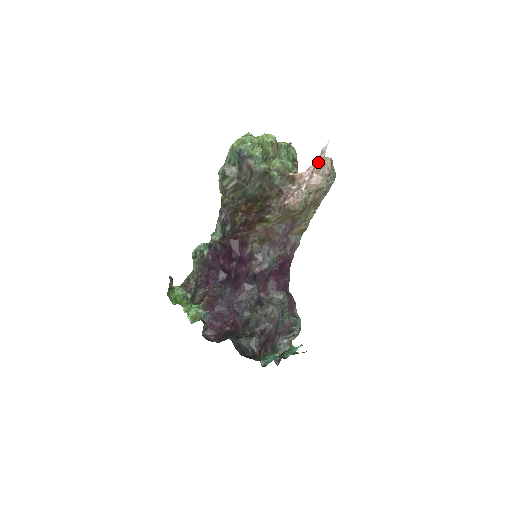
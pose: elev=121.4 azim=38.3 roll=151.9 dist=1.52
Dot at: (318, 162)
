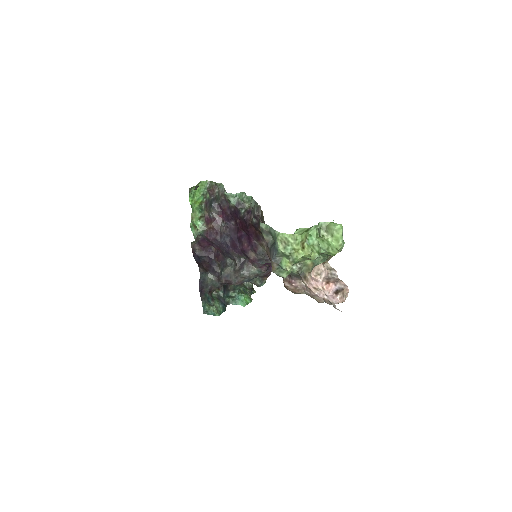
Dot at: (328, 300)
